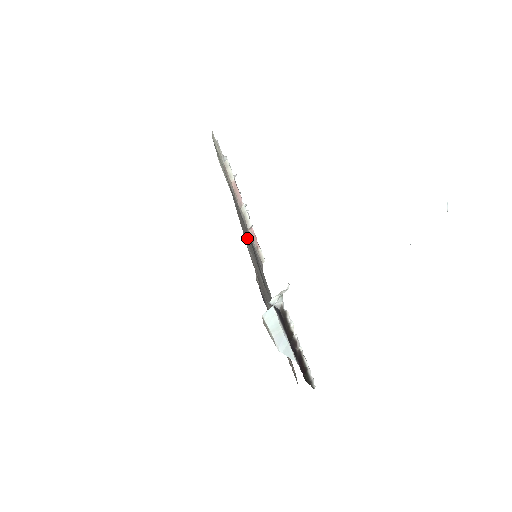
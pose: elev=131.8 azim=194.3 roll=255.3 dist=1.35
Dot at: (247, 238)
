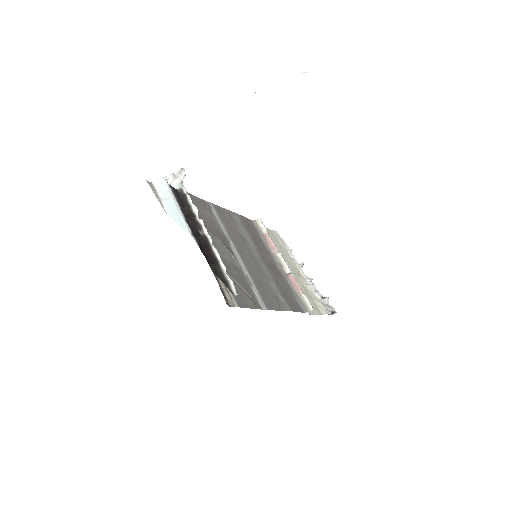
Dot at: (240, 234)
